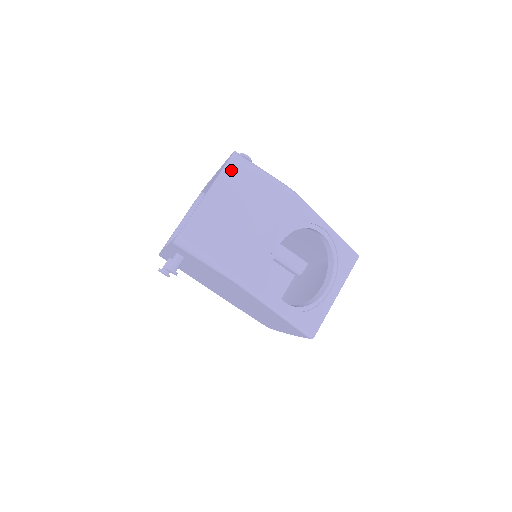
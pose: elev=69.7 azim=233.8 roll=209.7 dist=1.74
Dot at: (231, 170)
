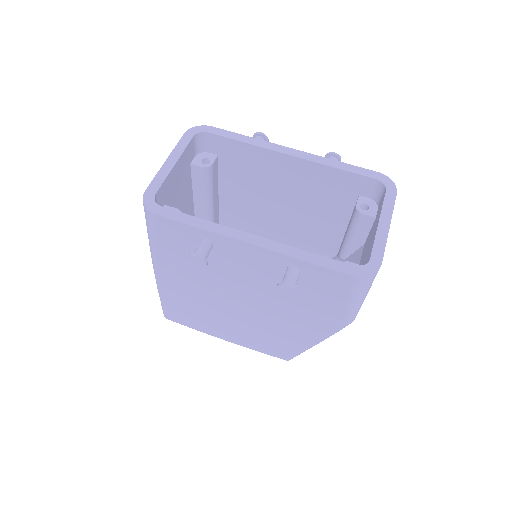
Dot at: occluded
